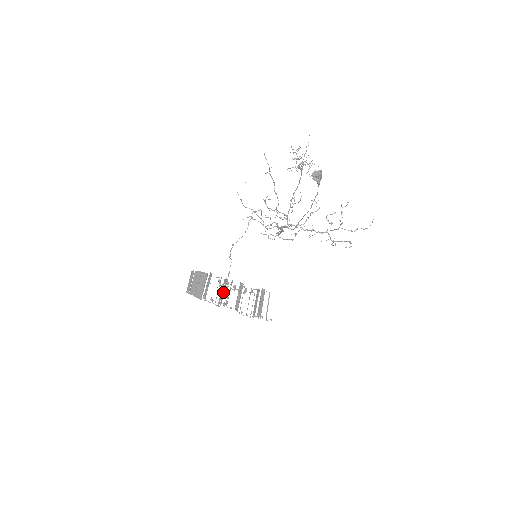
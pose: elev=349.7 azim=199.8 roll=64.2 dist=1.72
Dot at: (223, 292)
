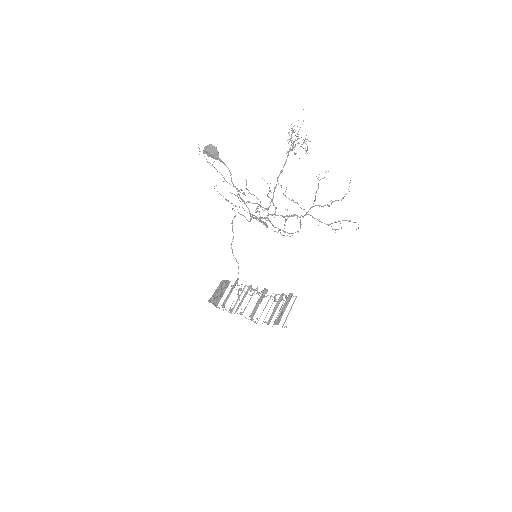
Dot at: (243, 299)
